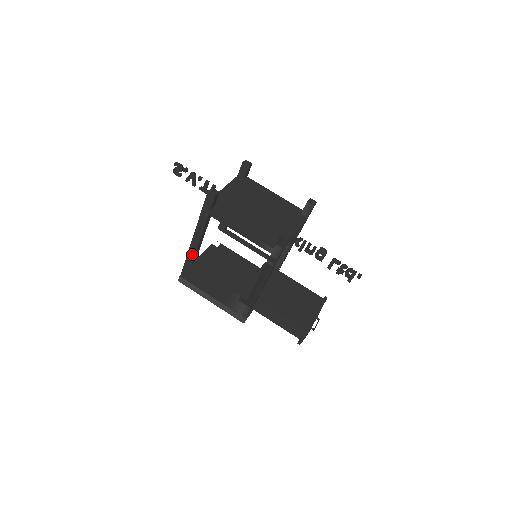
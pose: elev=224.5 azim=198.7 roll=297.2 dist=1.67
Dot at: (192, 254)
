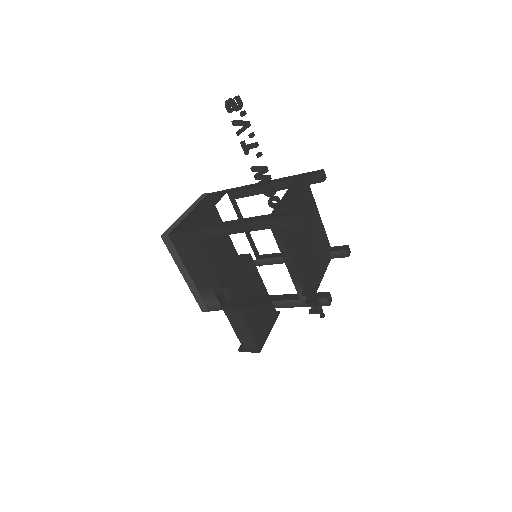
Dot at: (208, 234)
